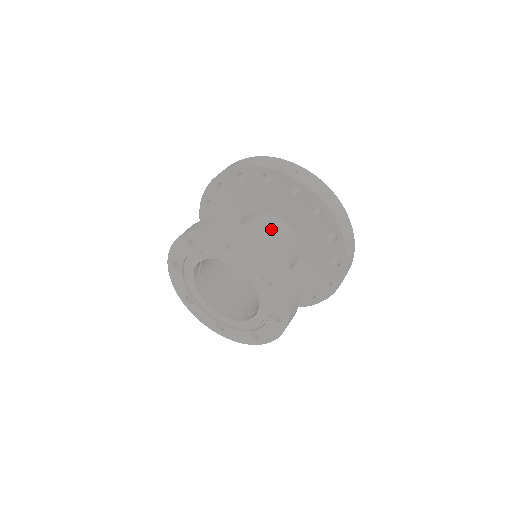
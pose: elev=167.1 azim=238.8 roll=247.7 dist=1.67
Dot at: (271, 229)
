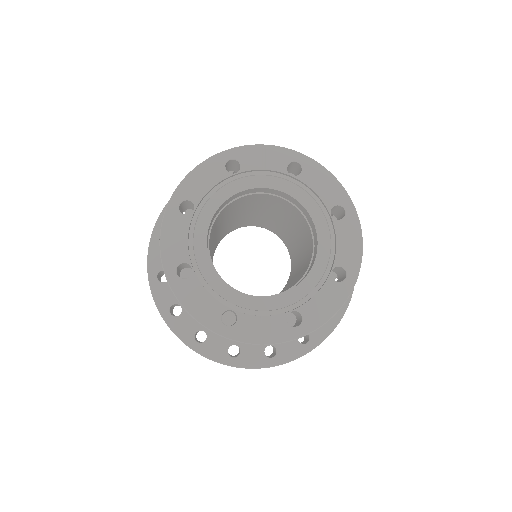
Dot at: occluded
